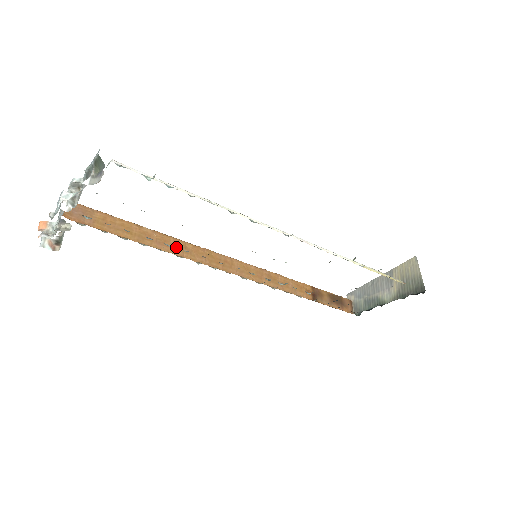
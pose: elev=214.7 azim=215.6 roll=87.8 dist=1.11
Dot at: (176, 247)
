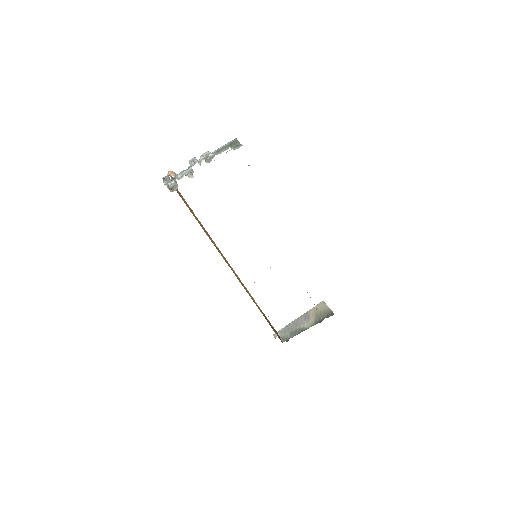
Dot at: (209, 237)
